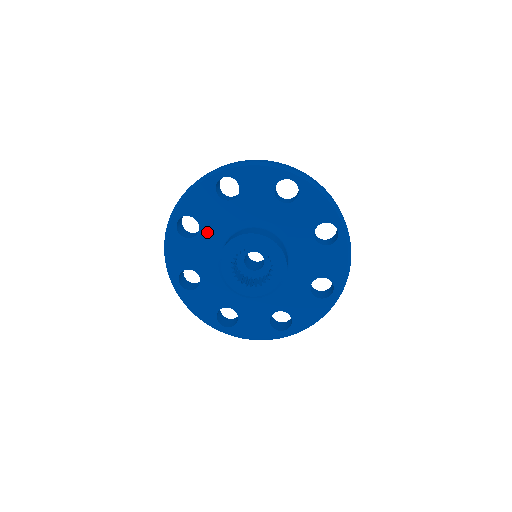
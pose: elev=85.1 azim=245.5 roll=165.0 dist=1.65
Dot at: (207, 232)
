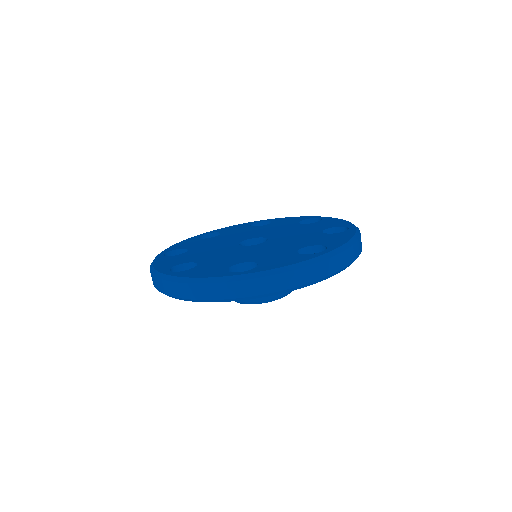
Dot at: occluded
